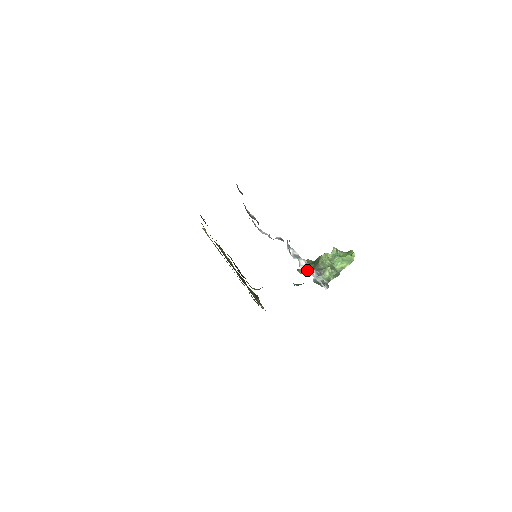
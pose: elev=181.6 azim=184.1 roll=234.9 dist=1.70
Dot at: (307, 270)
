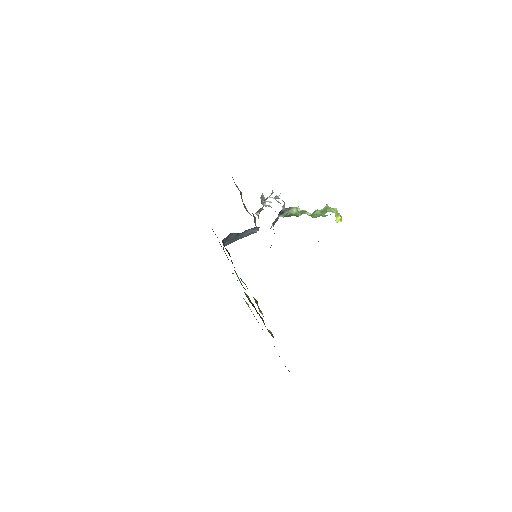
Dot at: occluded
